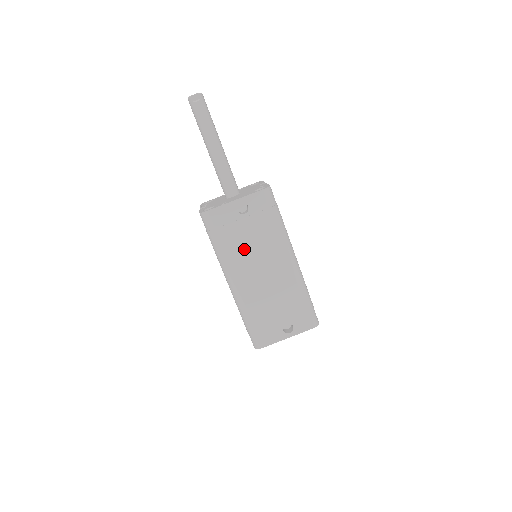
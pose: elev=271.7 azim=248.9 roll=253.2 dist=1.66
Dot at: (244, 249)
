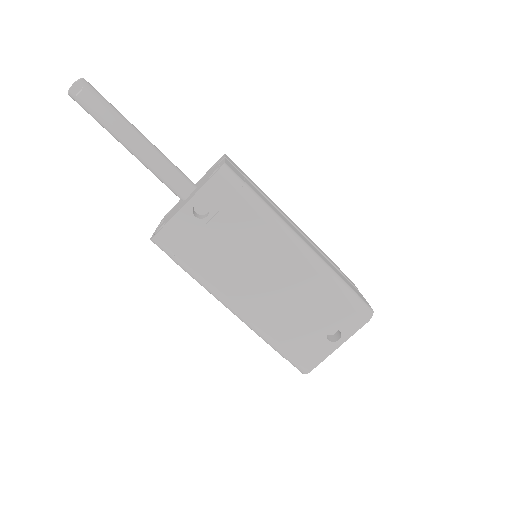
Dot at: (228, 261)
